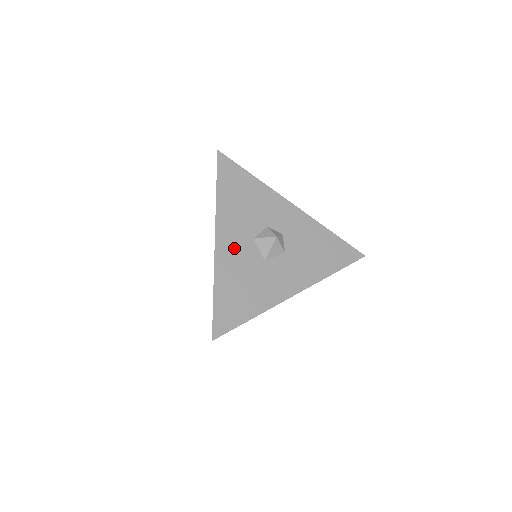
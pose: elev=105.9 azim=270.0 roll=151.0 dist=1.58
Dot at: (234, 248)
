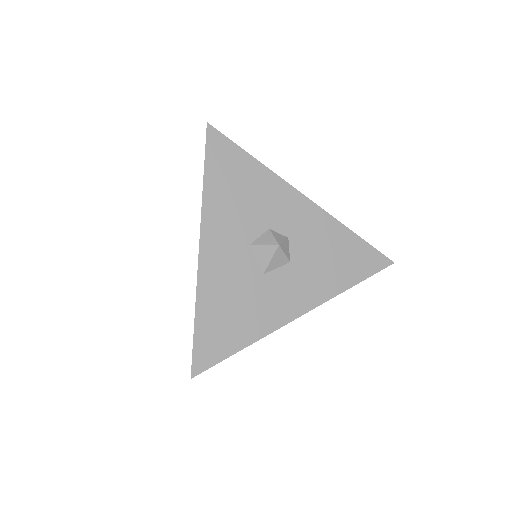
Dot at: (224, 259)
